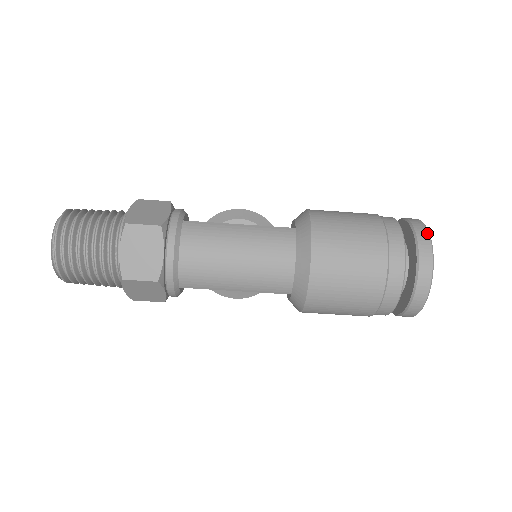
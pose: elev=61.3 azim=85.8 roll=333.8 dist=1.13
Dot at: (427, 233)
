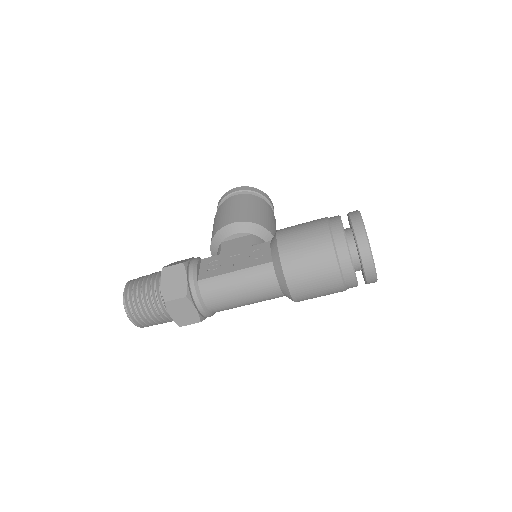
Dot at: (366, 242)
